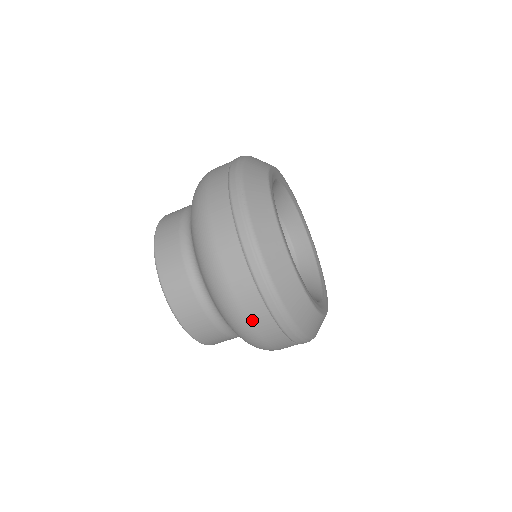
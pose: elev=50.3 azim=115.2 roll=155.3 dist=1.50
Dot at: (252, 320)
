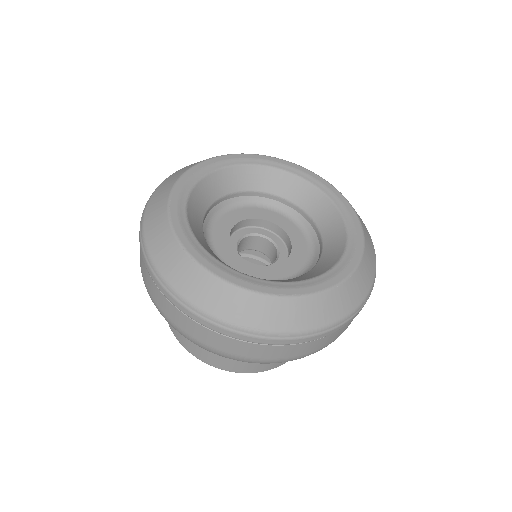
Dot at: (153, 296)
